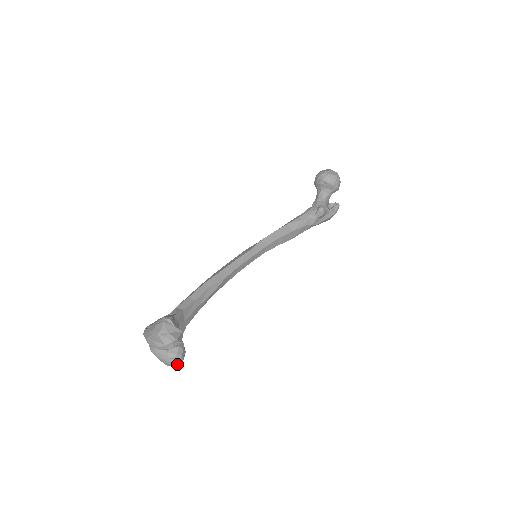
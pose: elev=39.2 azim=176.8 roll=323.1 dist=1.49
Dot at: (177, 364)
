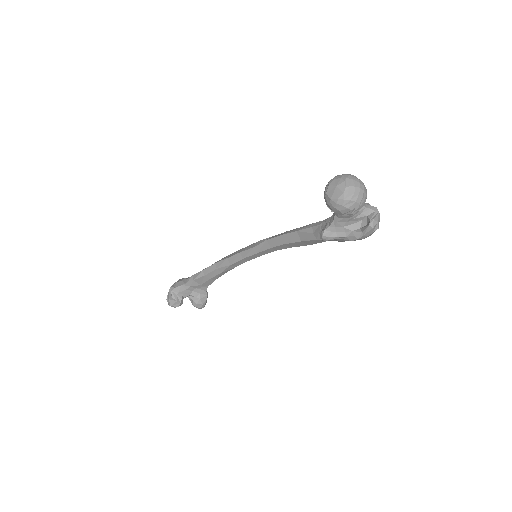
Dot at: (200, 308)
